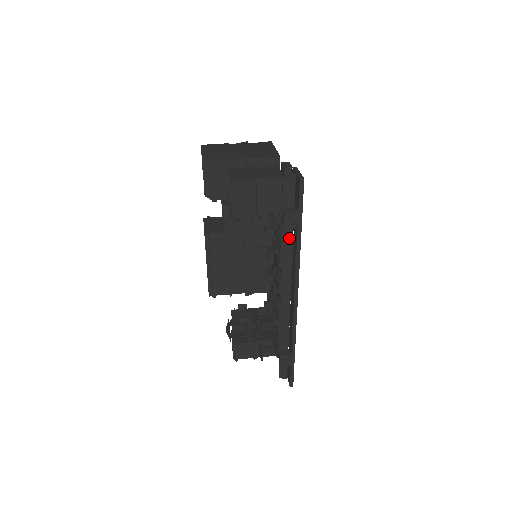
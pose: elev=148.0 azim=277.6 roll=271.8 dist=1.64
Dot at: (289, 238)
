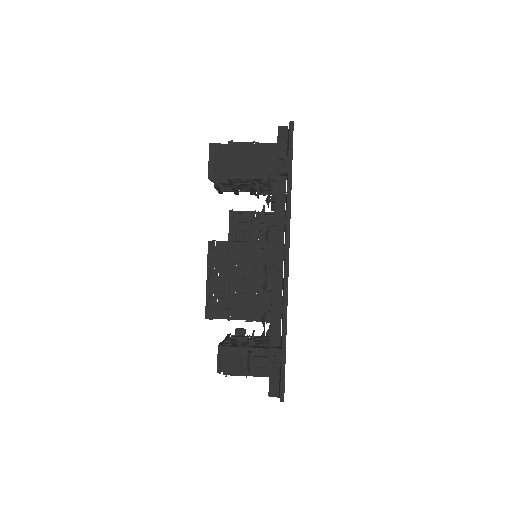
Dot at: (281, 195)
